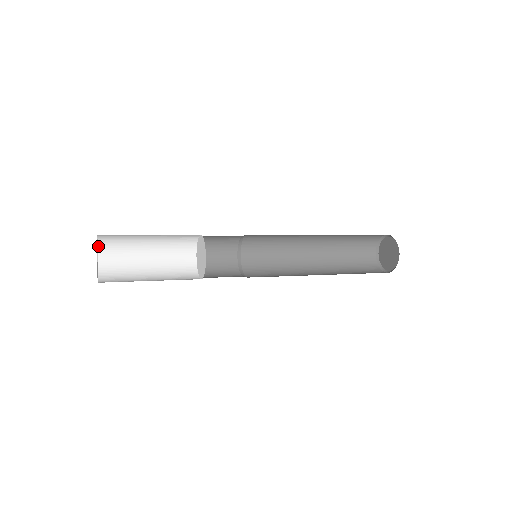
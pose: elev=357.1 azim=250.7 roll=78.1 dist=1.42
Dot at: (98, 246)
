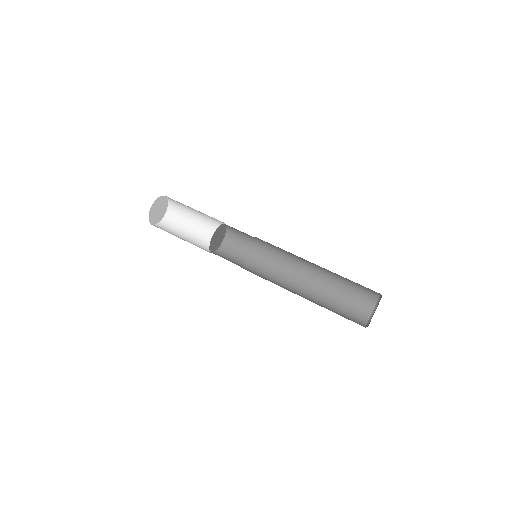
Dot at: (169, 203)
